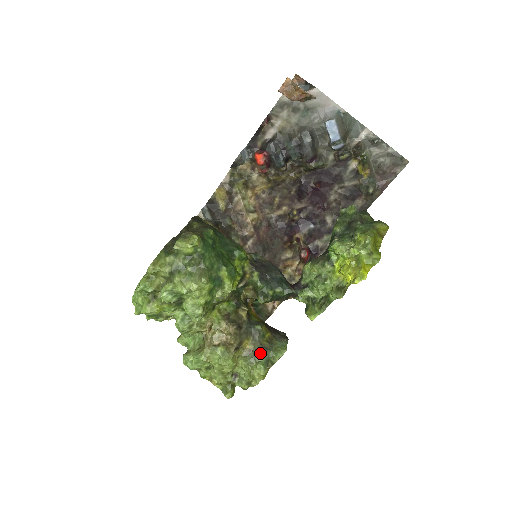
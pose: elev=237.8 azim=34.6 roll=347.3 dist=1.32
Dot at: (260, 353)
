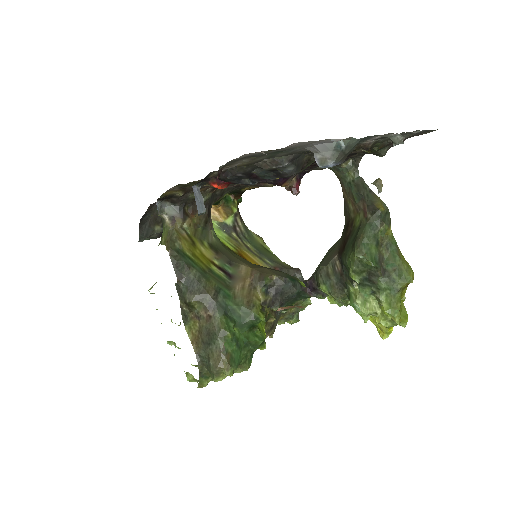
Dot at: (291, 318)
